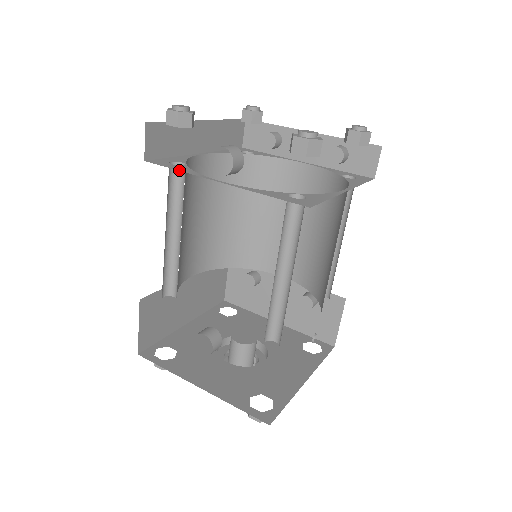
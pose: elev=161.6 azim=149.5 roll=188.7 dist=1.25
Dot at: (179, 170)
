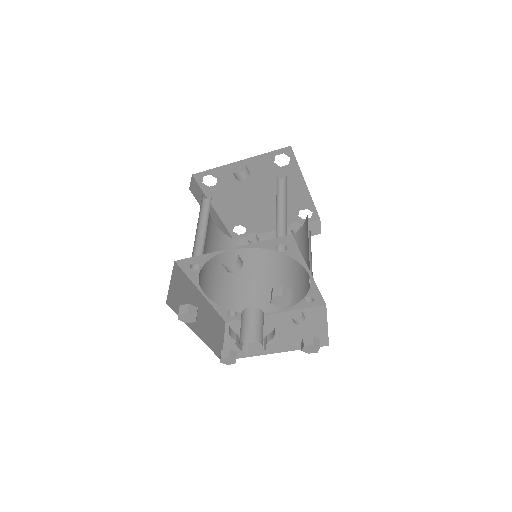
Dot at: occluded
